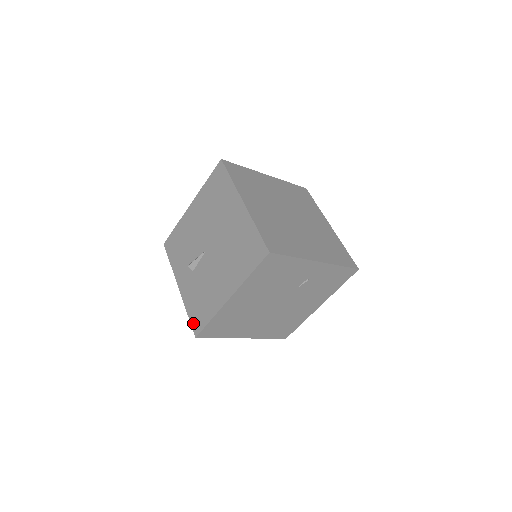
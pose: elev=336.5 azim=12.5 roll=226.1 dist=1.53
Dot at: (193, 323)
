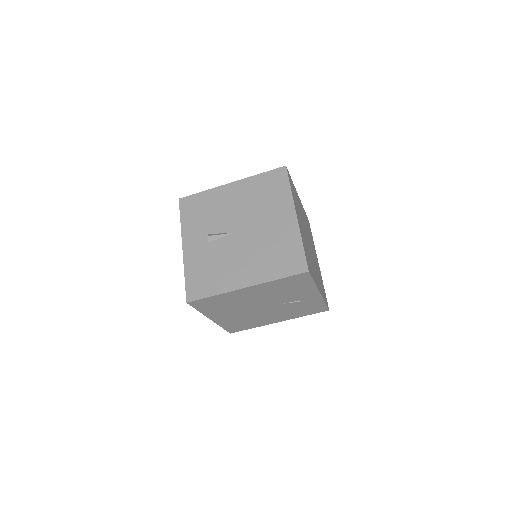
Dot at: (189, 288)
